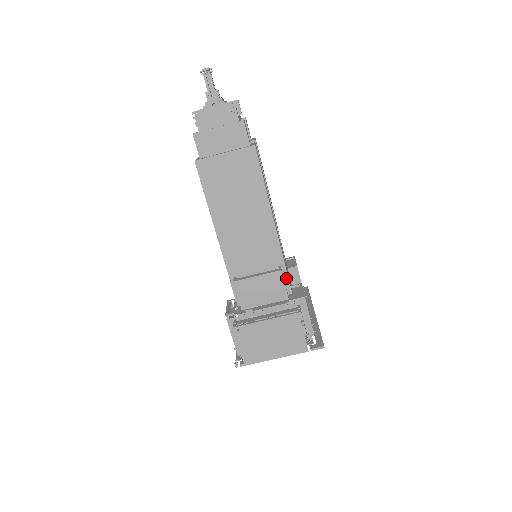
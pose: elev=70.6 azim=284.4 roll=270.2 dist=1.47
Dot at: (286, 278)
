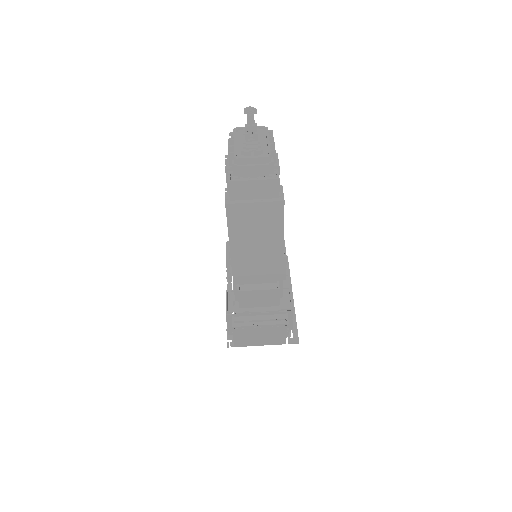
Dot at: (281, 289)
